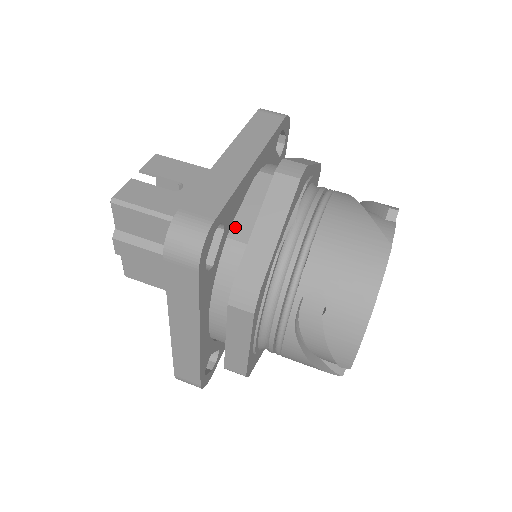
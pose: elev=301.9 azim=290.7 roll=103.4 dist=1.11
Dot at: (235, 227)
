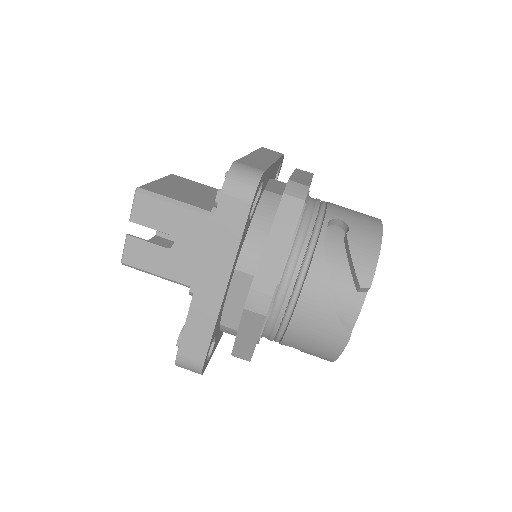
Dot at: (224, 317)
